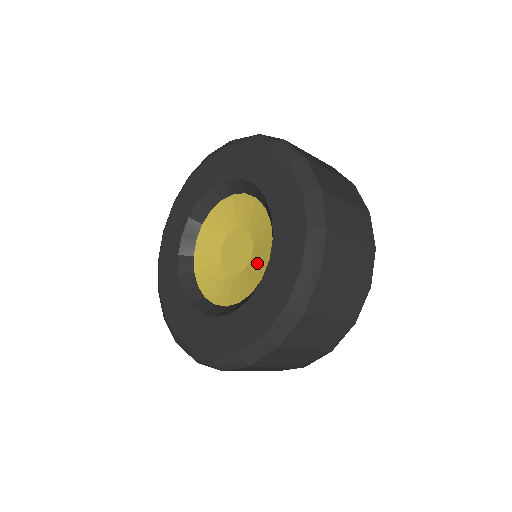
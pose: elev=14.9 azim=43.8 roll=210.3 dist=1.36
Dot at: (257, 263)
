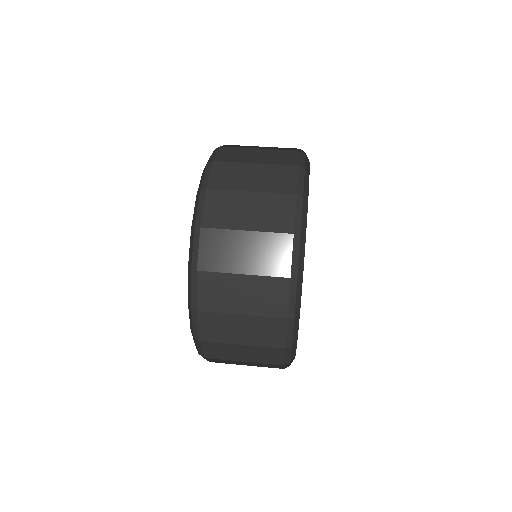
Dot at: occluded
